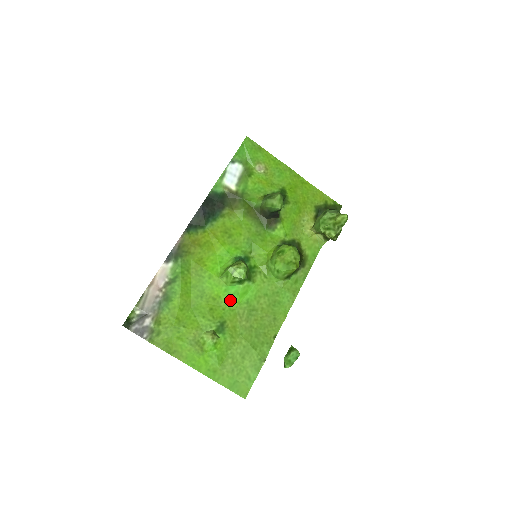
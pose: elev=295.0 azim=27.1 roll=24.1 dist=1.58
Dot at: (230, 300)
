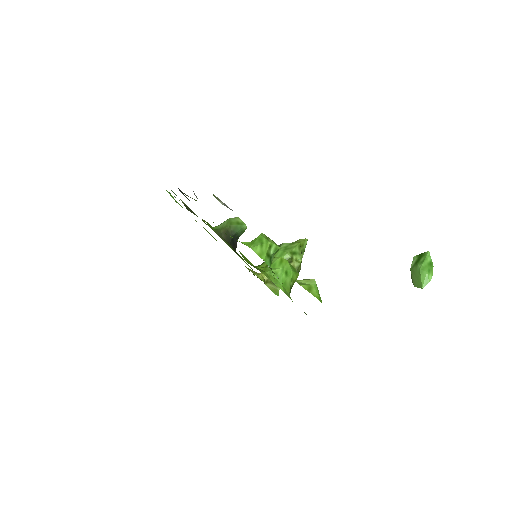
Dot at: occluded
